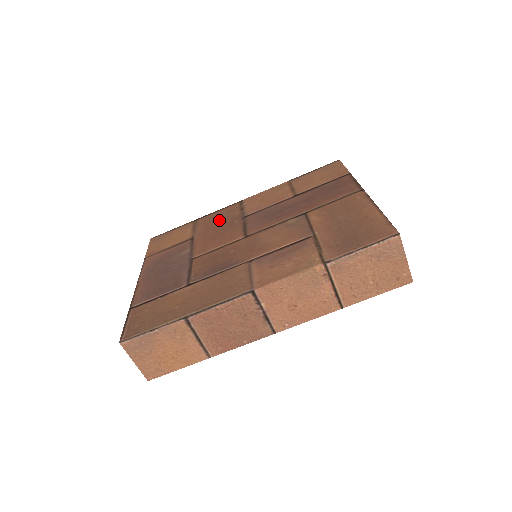
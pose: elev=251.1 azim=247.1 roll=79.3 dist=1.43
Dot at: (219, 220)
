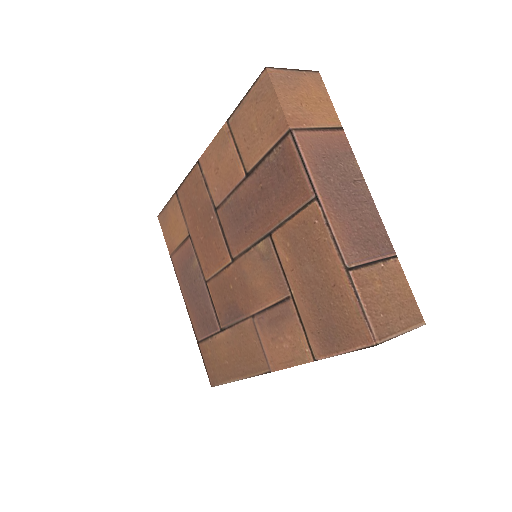
Dot at: (196, 206)
